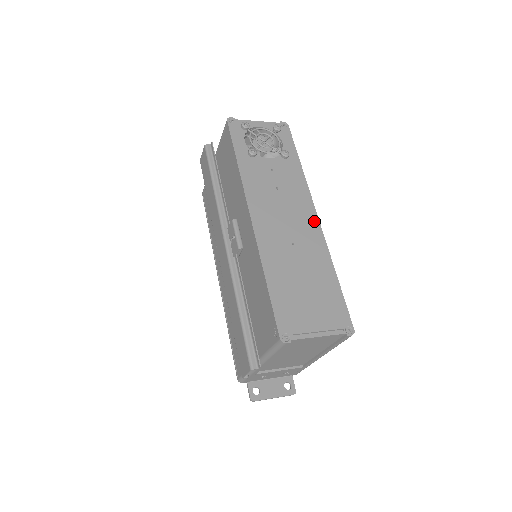
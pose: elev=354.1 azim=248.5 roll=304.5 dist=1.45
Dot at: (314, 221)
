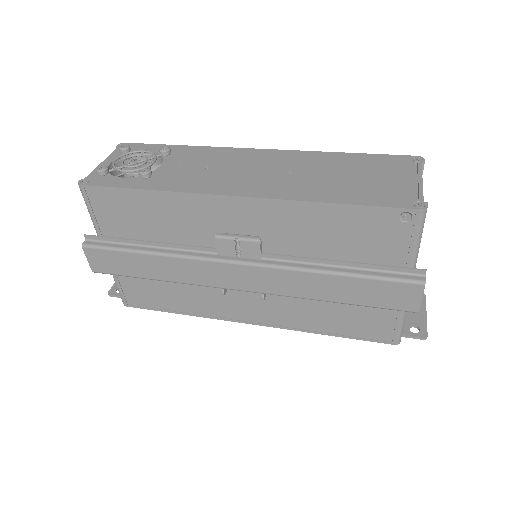
Dot at: (266, 152)
